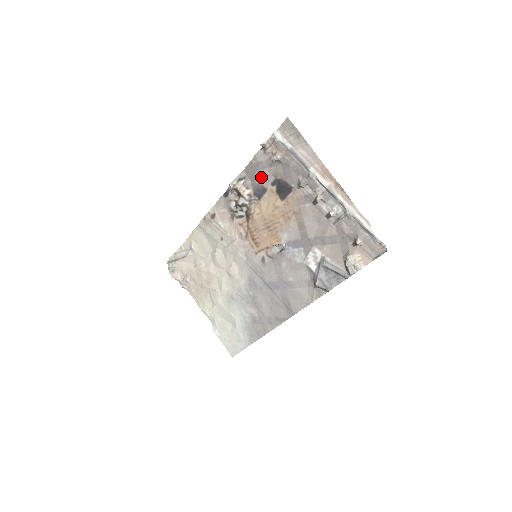
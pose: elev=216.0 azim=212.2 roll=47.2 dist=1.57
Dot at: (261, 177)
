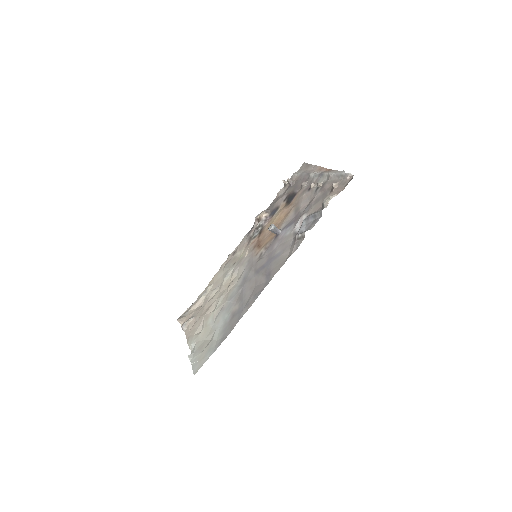
Dot at: (278, 201)
